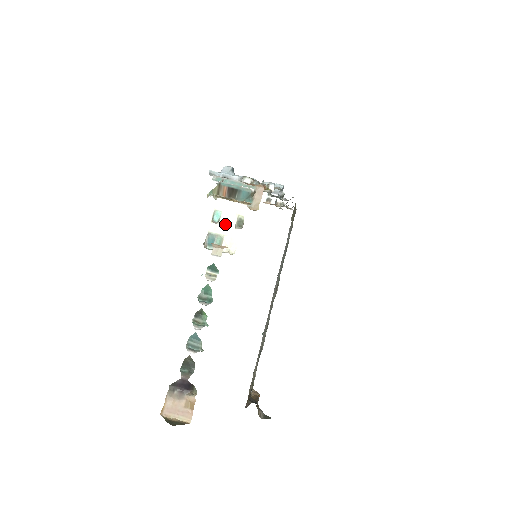
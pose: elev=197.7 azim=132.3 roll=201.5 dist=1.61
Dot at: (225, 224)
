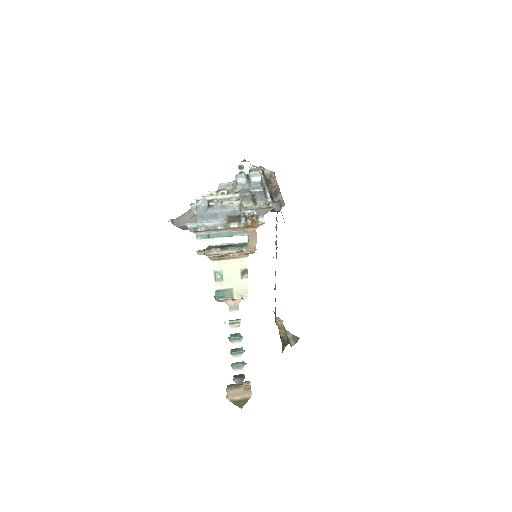
Dot at: (230, 279)
